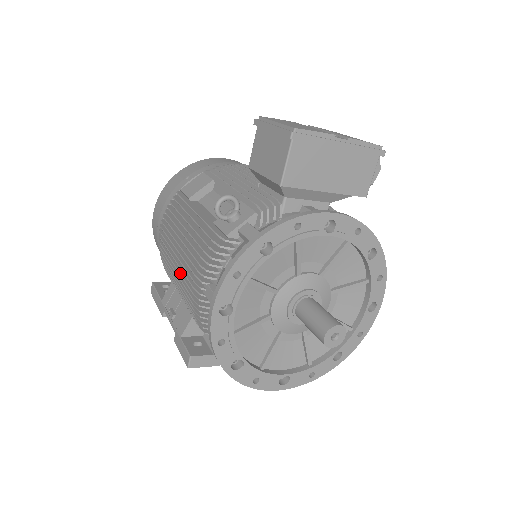
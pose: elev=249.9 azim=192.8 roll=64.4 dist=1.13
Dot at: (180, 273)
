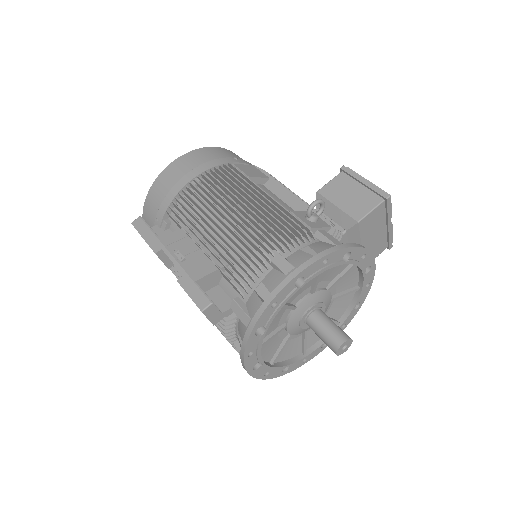
Dot at: occluded
